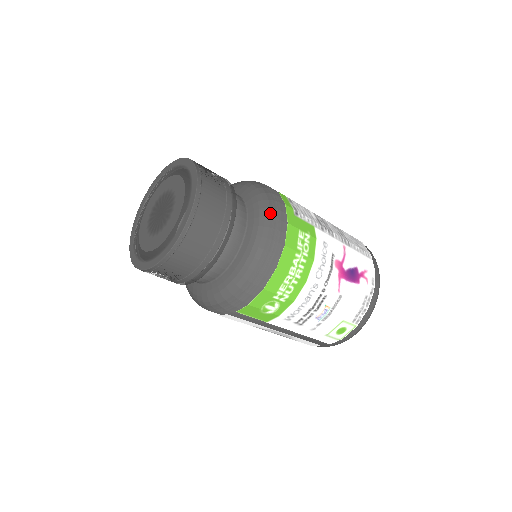
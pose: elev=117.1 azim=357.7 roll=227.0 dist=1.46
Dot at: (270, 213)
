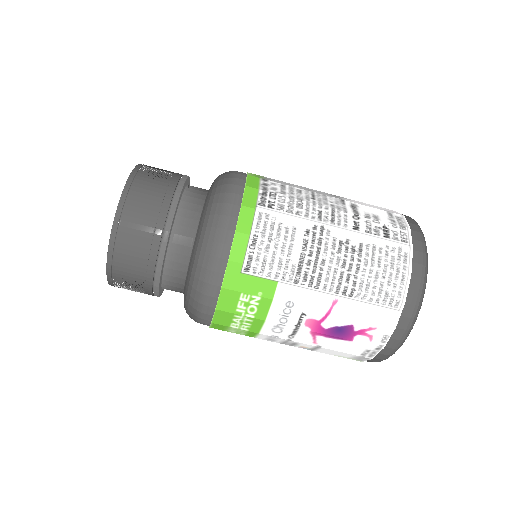
Dot at: (200, 274)
